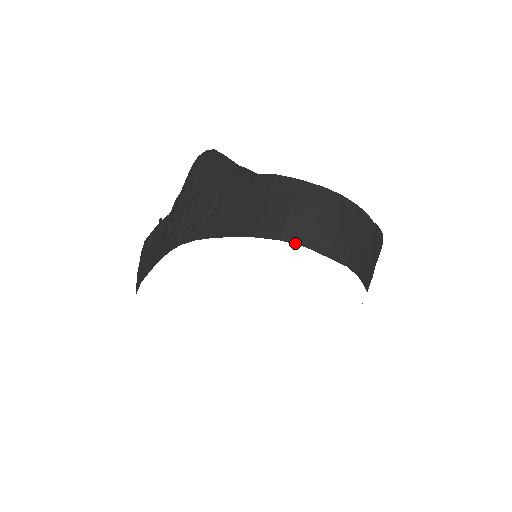
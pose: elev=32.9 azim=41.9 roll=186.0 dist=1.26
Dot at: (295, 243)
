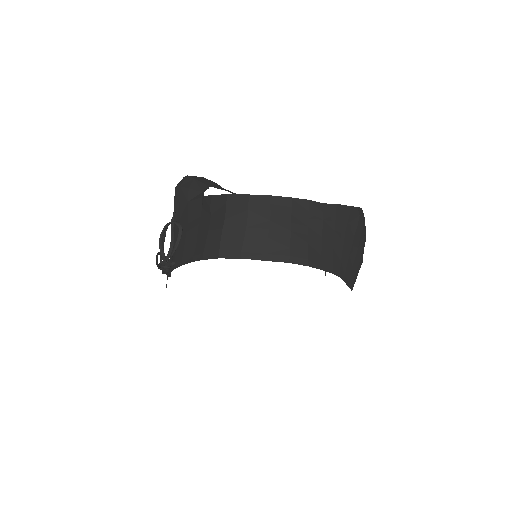
Dot at: (231, 257)
